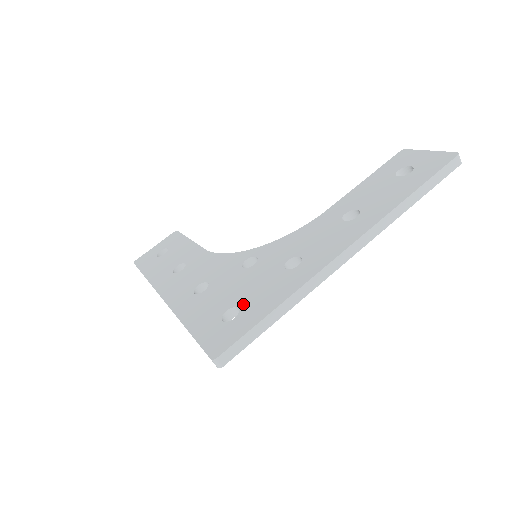
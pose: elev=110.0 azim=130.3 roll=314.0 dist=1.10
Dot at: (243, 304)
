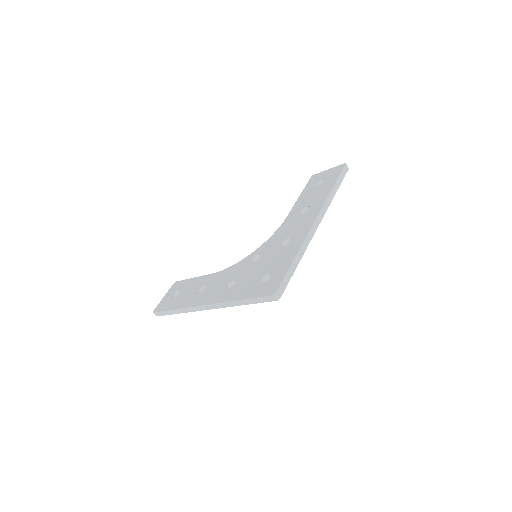
Dot at: (271, 270)
